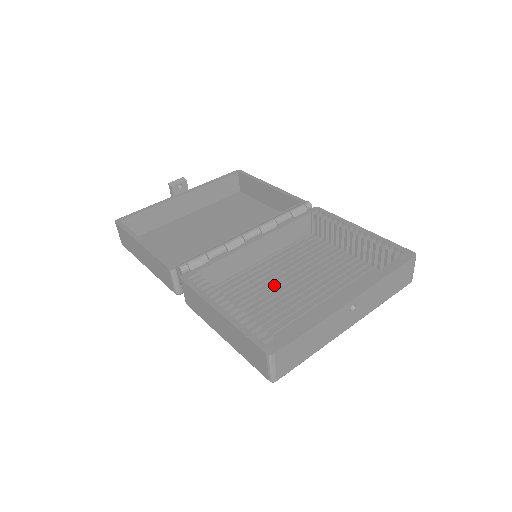
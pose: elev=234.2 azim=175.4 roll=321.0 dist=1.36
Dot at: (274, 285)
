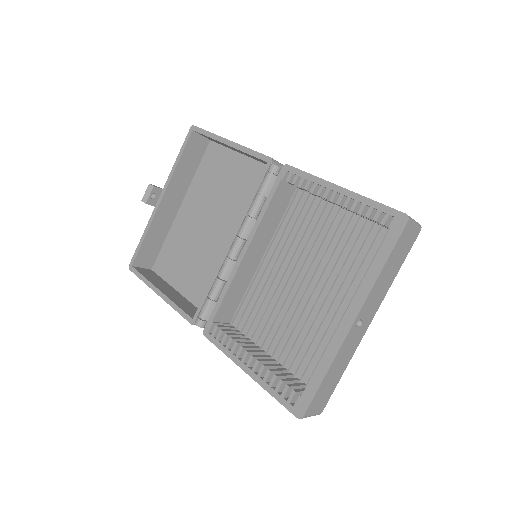
Dot at: (285, 288)
